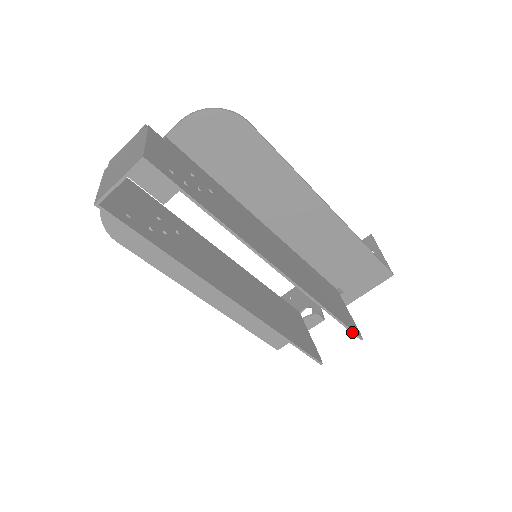
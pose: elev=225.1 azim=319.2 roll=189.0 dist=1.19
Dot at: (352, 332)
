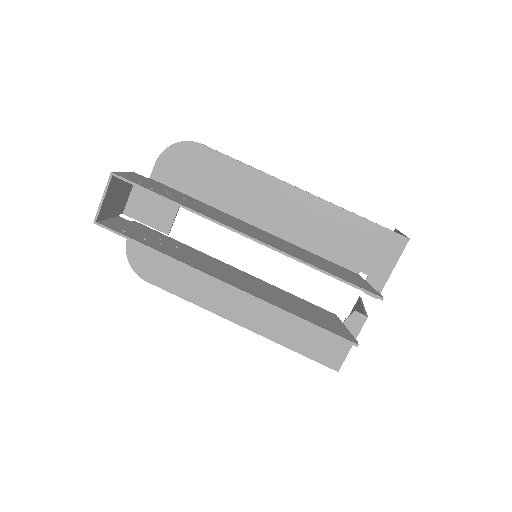
Dot at: (365, 292)
